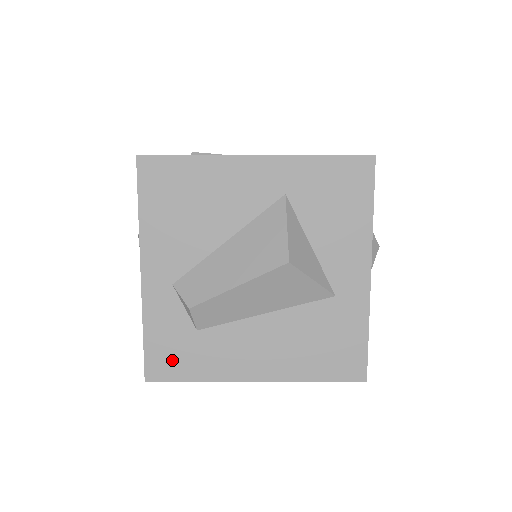
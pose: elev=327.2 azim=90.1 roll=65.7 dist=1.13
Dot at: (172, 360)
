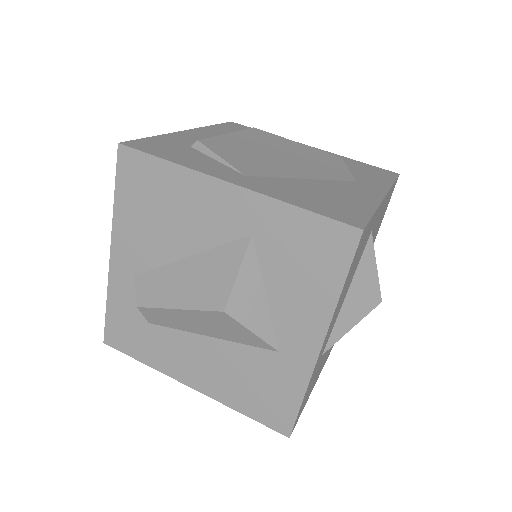
Dot at: (126, 337)
